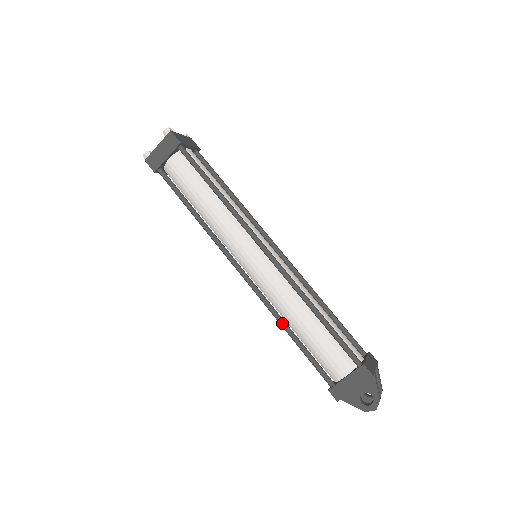
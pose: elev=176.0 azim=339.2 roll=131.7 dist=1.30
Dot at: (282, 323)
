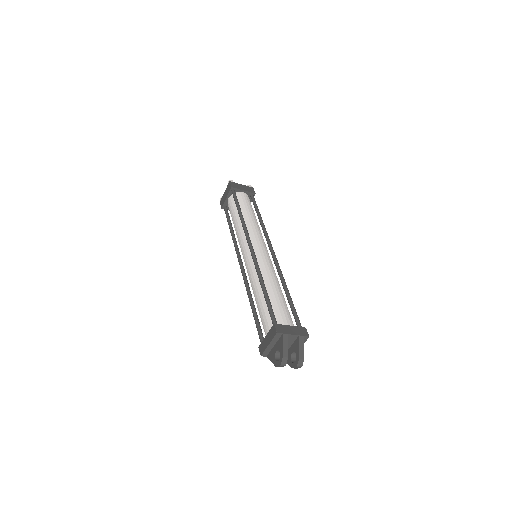
Dot at: (249, 298)
